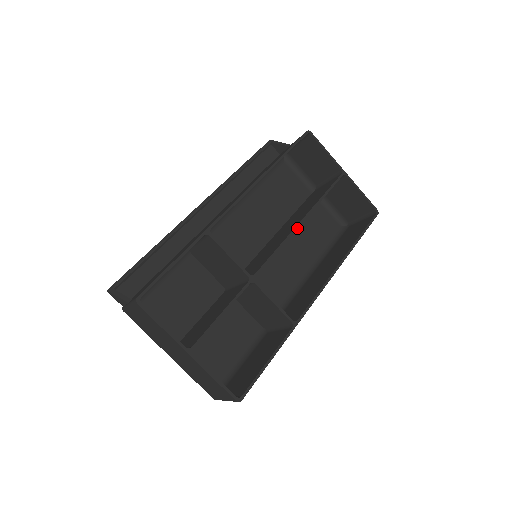
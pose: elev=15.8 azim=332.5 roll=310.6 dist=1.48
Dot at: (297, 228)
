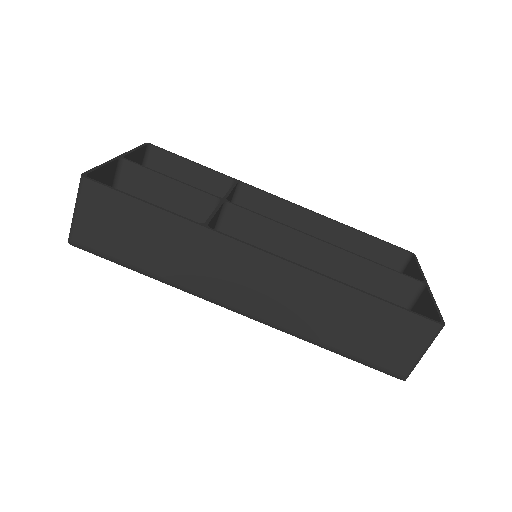
Dot at: occluded
